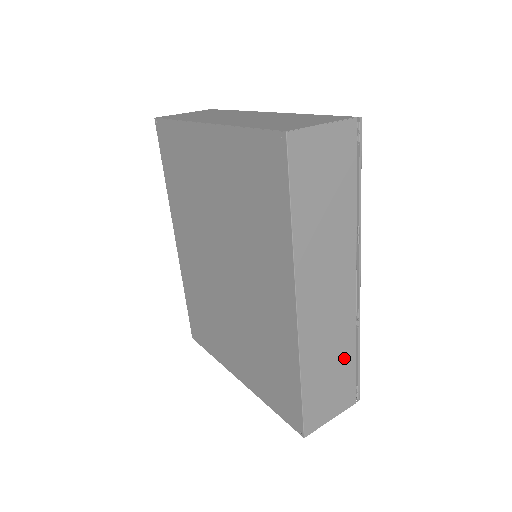
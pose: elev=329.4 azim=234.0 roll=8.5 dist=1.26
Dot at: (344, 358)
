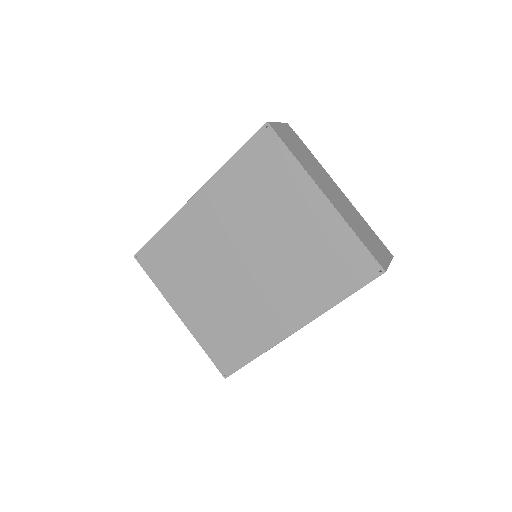
Dot at: occluded
